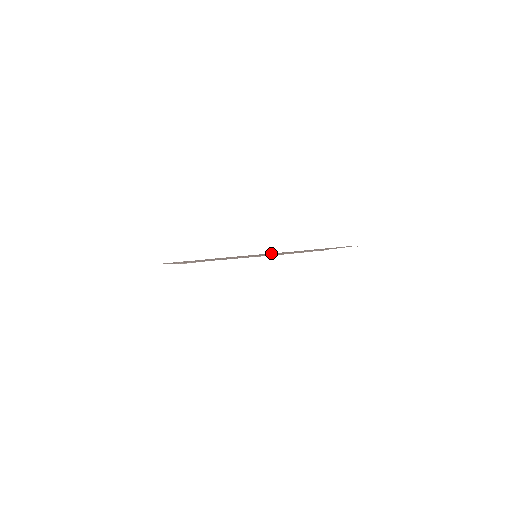
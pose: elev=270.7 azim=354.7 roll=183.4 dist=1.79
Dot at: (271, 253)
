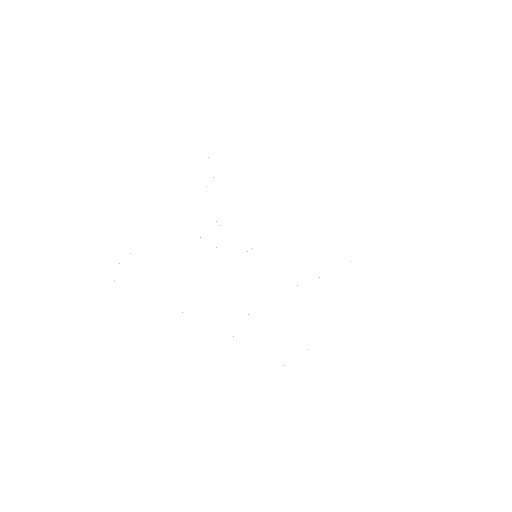
Dot at: occluded
